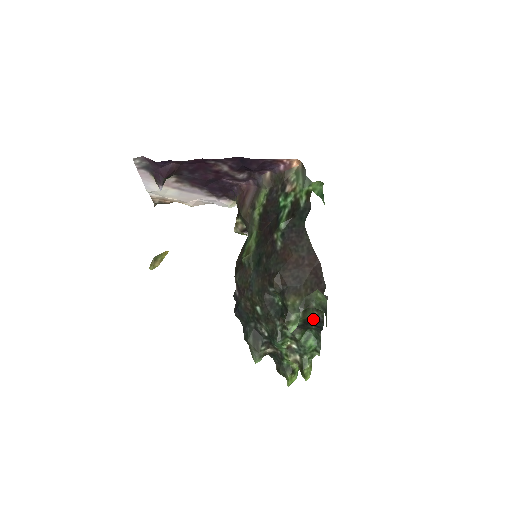
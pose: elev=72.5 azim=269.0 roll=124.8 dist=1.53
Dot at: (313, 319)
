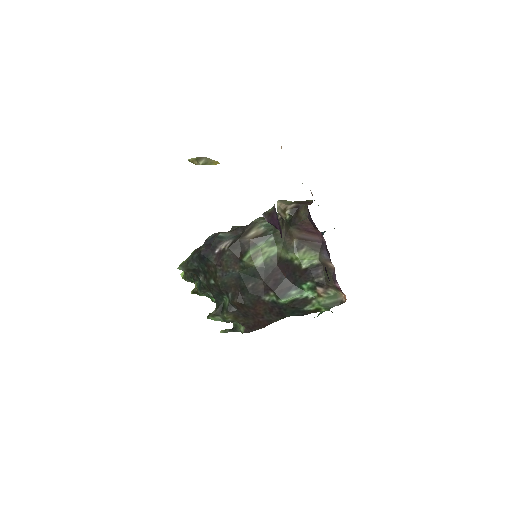
Dot at: occluded
